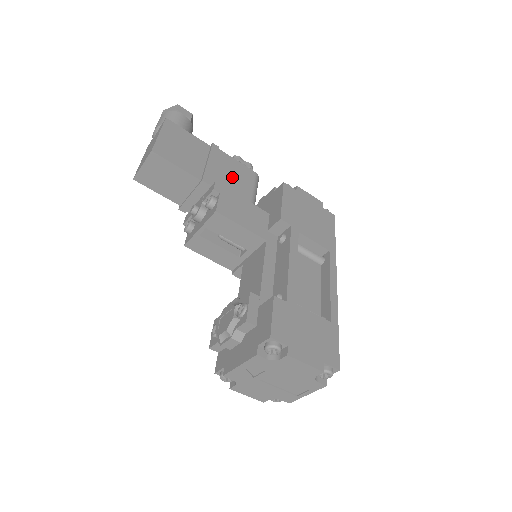
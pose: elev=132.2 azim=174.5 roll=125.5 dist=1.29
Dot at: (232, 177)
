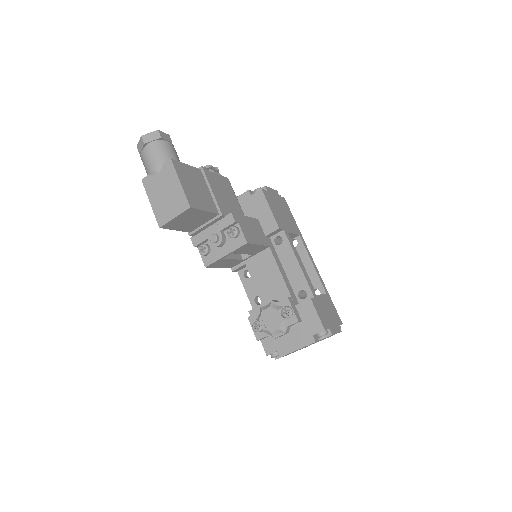
Dot at: (225, 195)
